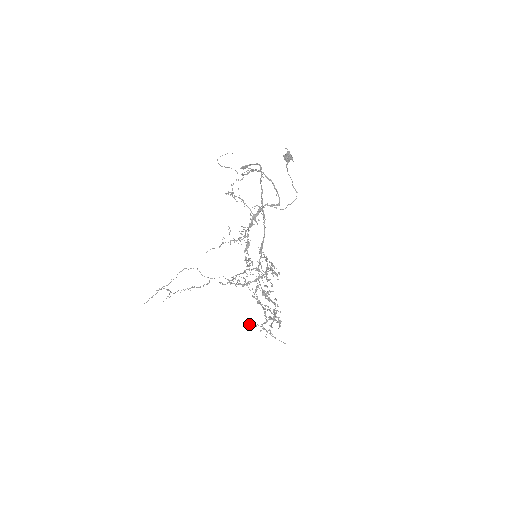
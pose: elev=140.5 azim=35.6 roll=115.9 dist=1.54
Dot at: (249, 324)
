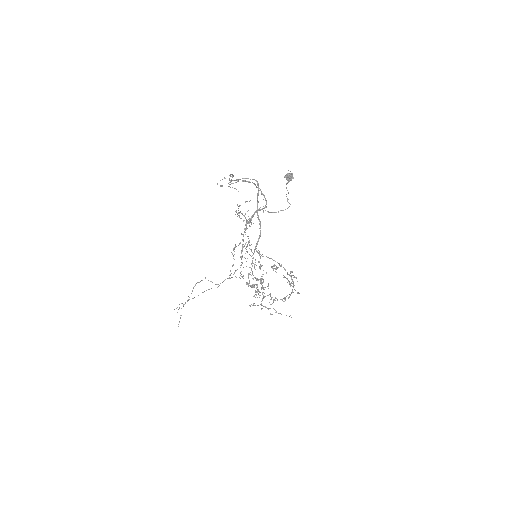
Dot at: occluded
